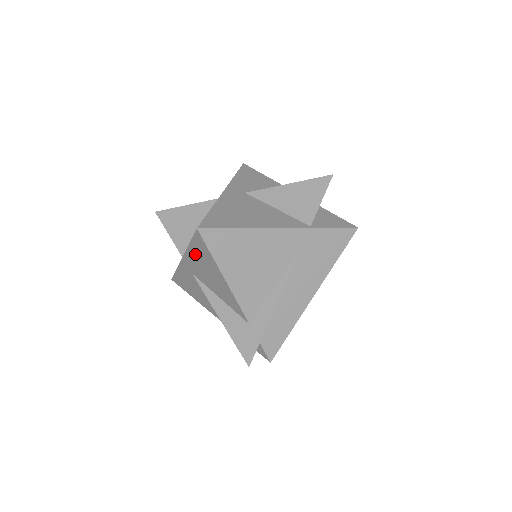
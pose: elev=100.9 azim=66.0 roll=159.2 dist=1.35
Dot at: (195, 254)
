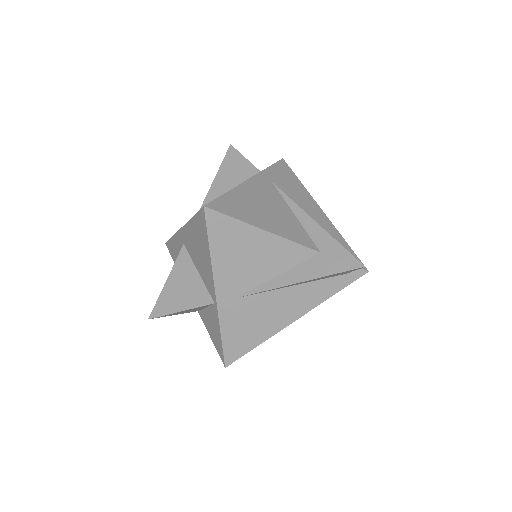
Dot at: (223, 254)
